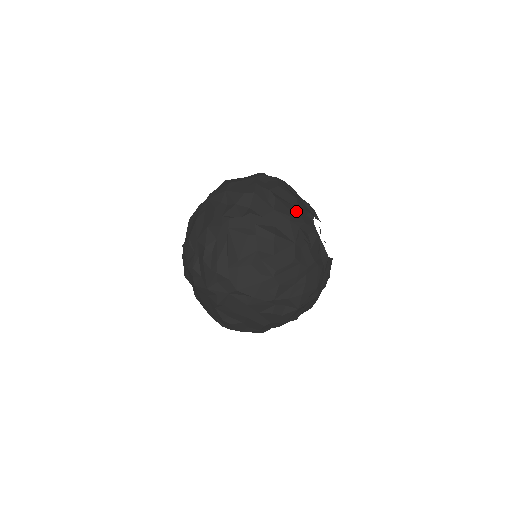
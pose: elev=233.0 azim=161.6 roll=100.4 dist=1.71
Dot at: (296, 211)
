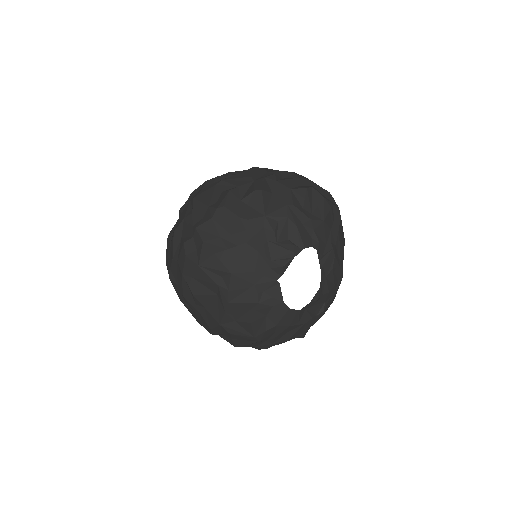
Dot at: (306, 215)
